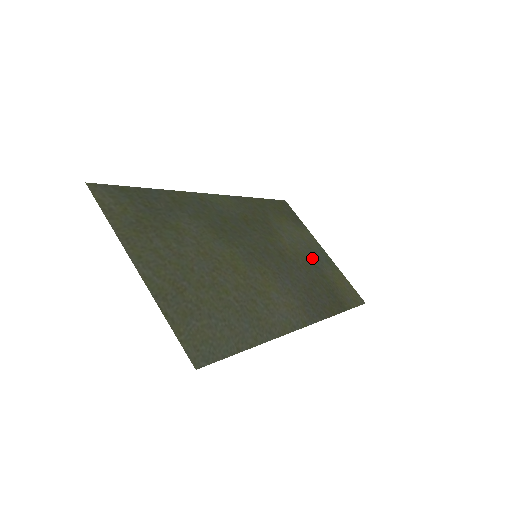
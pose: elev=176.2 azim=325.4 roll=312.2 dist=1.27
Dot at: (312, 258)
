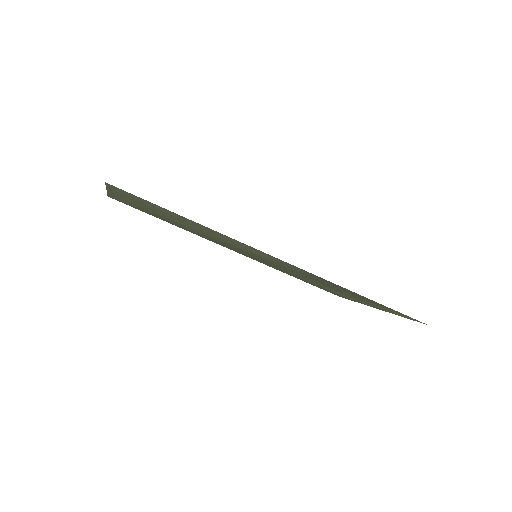
Dot at: (348, 295)
